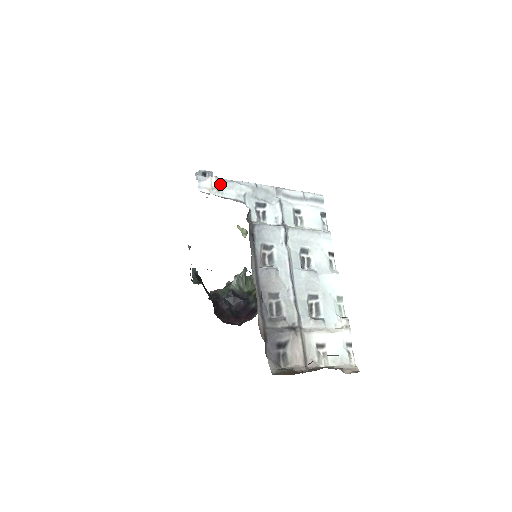
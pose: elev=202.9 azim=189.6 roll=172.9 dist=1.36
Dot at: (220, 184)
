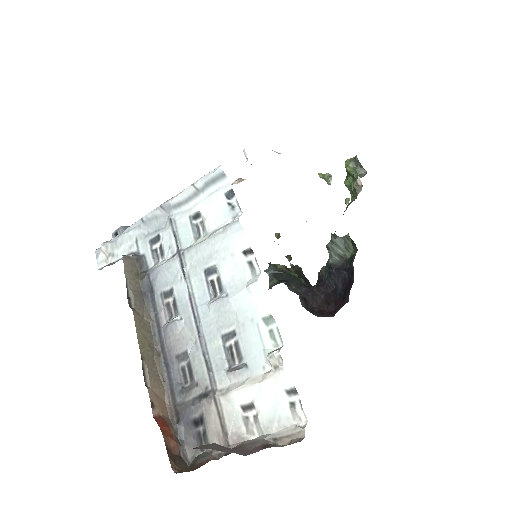
Dot at: (111, 247)
